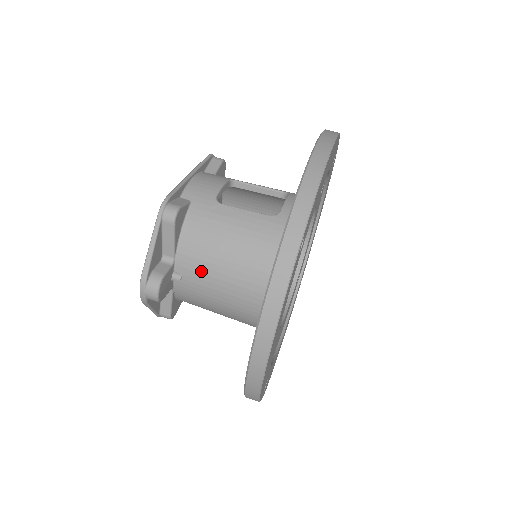
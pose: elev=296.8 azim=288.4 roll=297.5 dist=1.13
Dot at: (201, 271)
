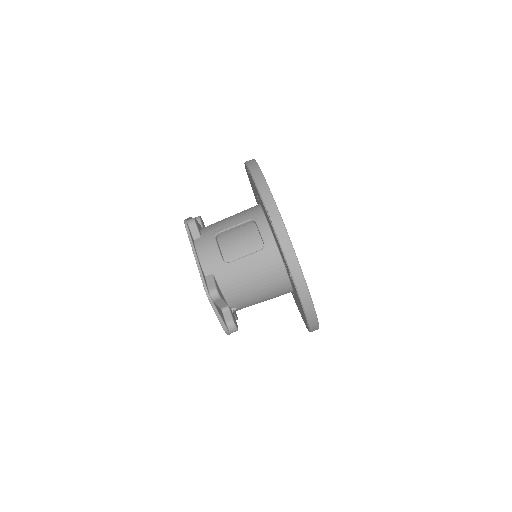
Dot at: (246, 300)
